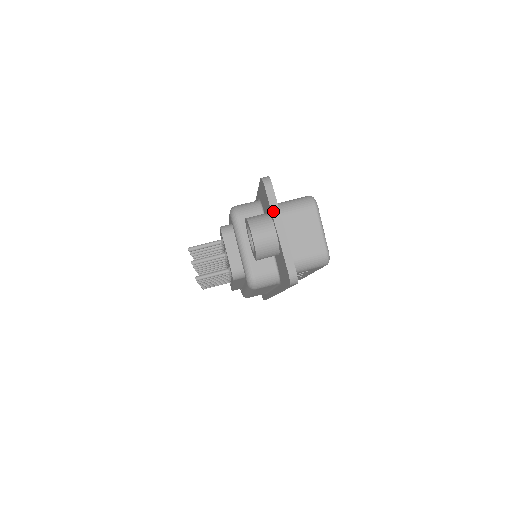
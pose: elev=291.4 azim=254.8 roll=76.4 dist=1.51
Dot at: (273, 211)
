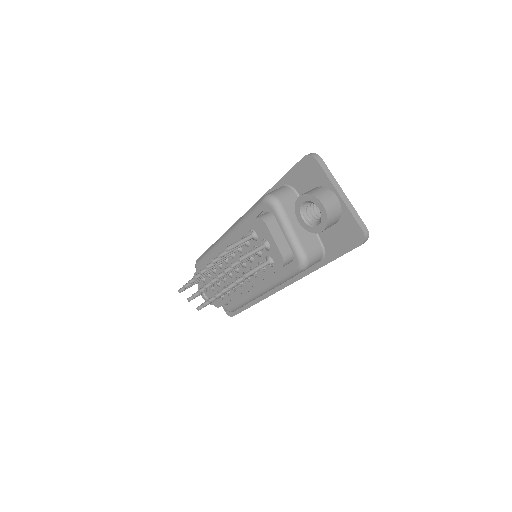
Dot at: (331, 180)
